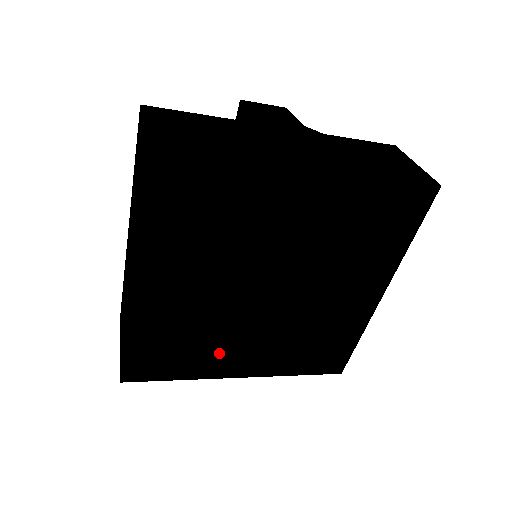
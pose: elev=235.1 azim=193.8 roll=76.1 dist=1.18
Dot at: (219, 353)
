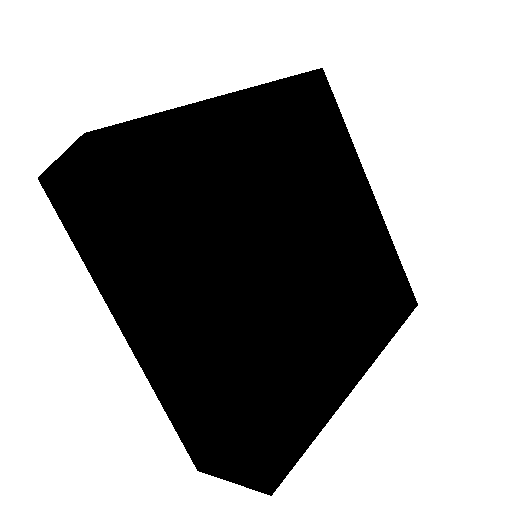
Dot at: (322, 360)
